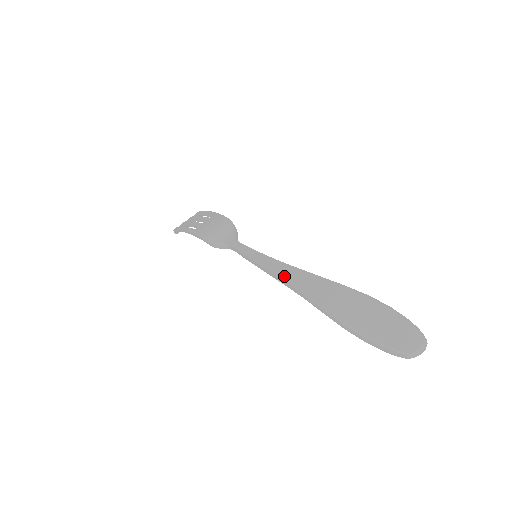
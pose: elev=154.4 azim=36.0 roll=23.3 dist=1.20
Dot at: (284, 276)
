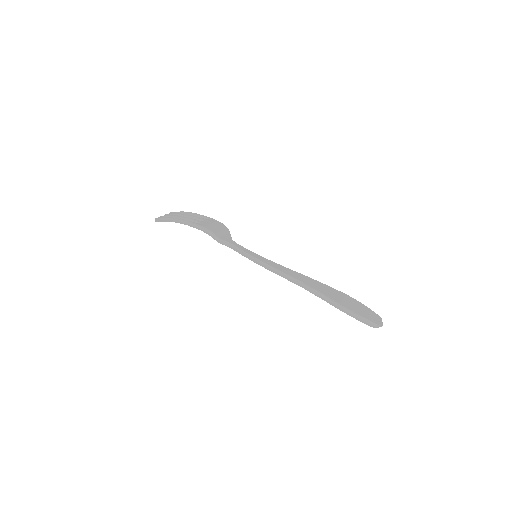
Dot at: (287, 273)
